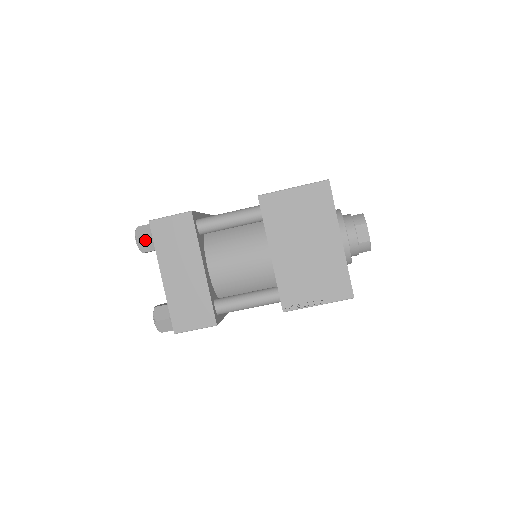
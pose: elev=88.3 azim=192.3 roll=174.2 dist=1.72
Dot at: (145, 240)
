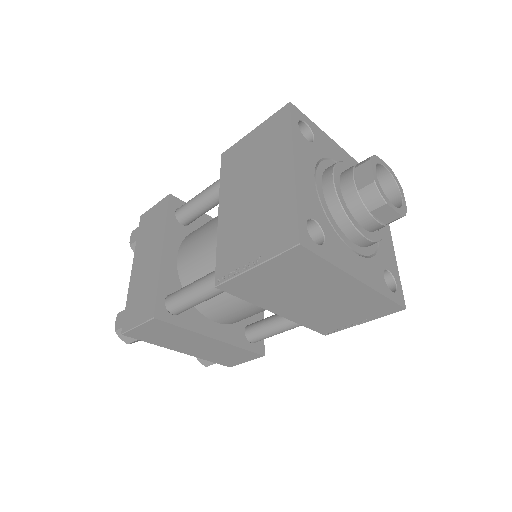
Dot at: (135, 341)
